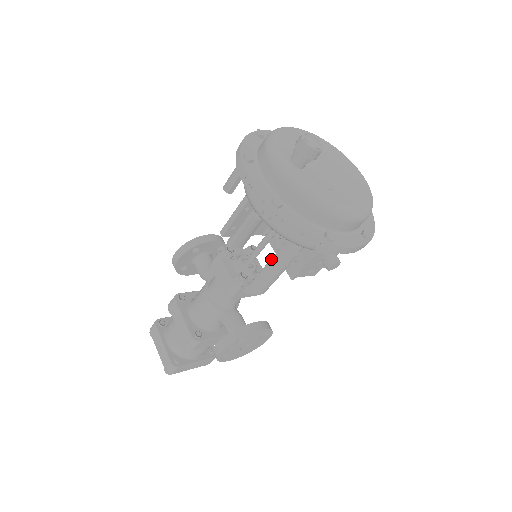
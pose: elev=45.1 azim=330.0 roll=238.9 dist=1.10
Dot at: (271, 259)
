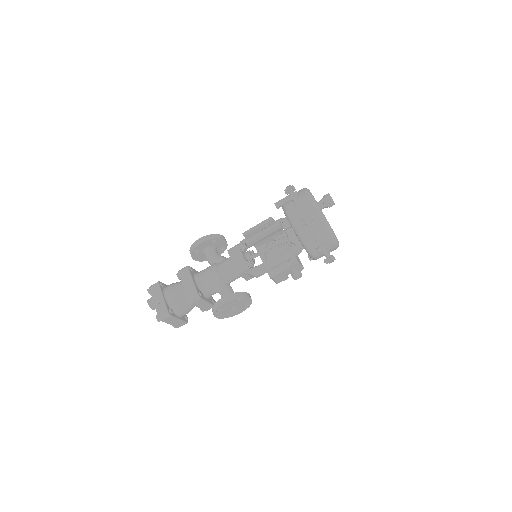
Dot at: (276, 255)
